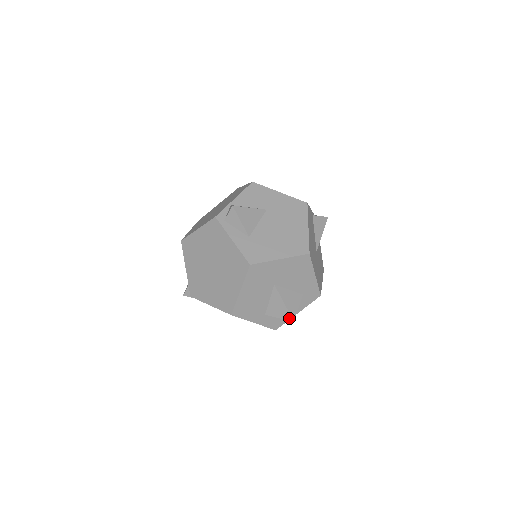
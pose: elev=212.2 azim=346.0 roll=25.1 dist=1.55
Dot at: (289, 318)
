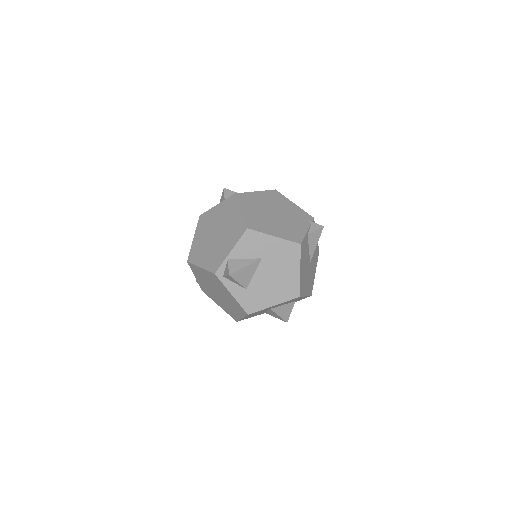
Dot at: occluded
